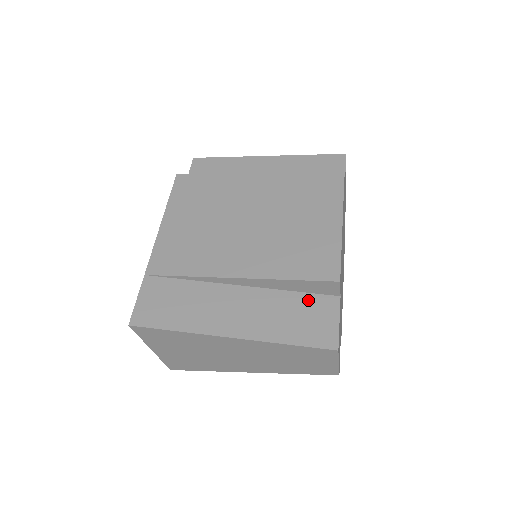
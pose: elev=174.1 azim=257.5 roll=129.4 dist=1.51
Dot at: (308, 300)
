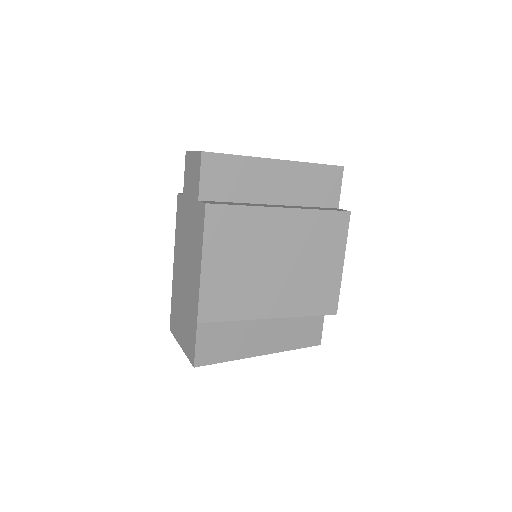
Dot at: (308, 316)
